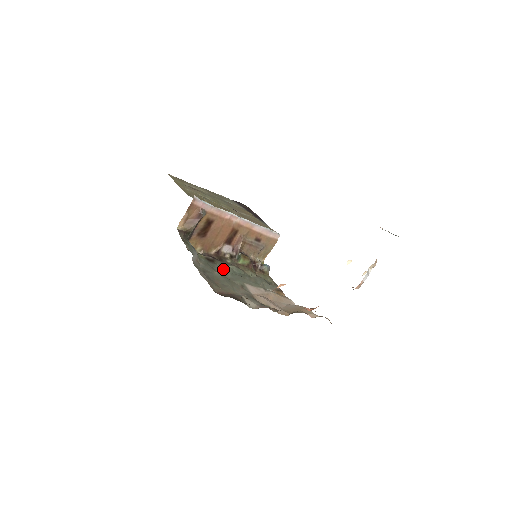
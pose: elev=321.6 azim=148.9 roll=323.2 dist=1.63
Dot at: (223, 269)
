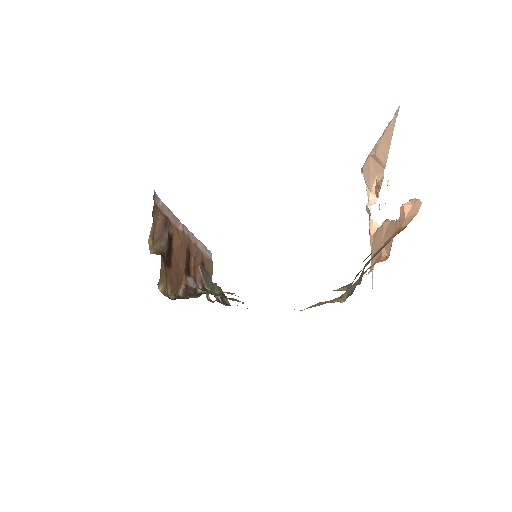
Dot at: occluded
